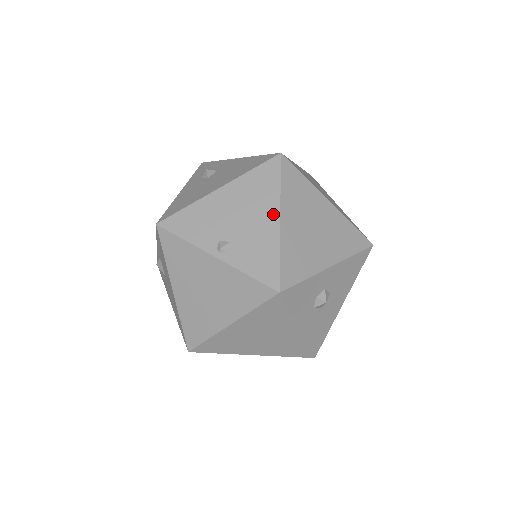
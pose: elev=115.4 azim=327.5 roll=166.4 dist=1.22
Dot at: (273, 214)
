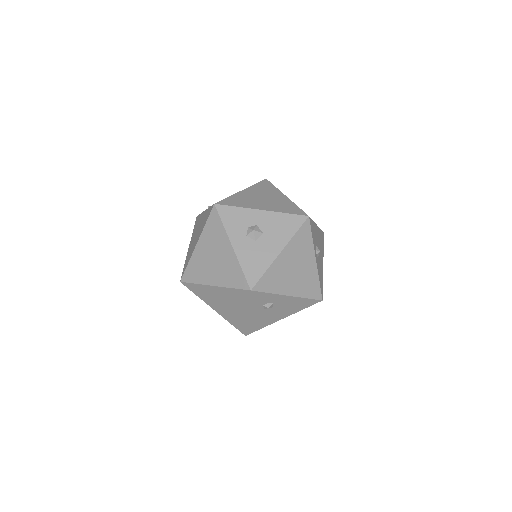
Dot at: occluded
